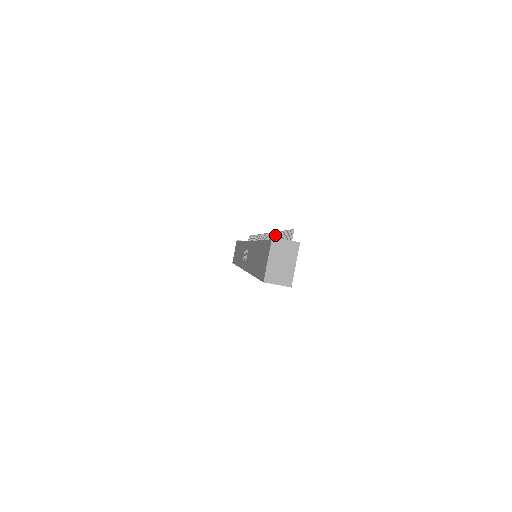
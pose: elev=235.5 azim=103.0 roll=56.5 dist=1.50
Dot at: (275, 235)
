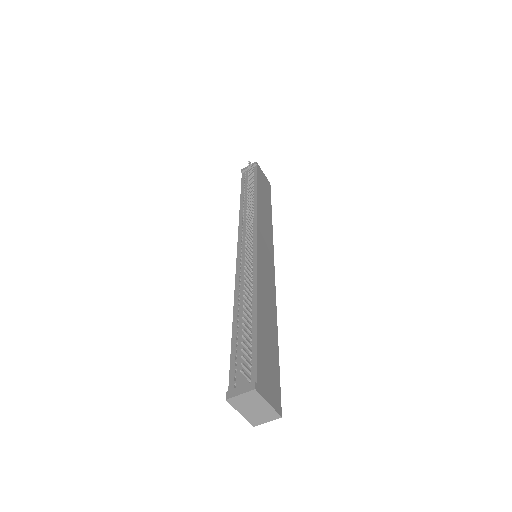
Dot at: (245, 293)
